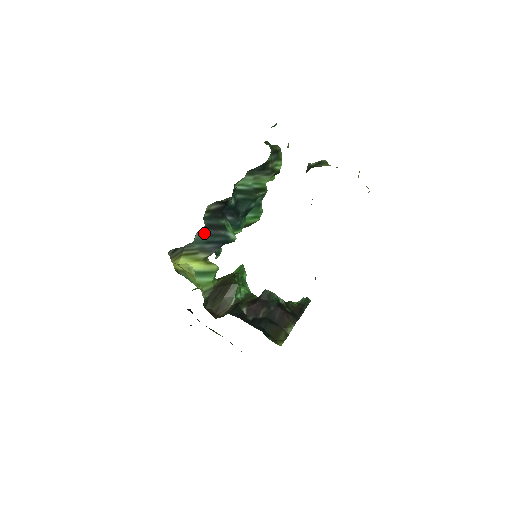
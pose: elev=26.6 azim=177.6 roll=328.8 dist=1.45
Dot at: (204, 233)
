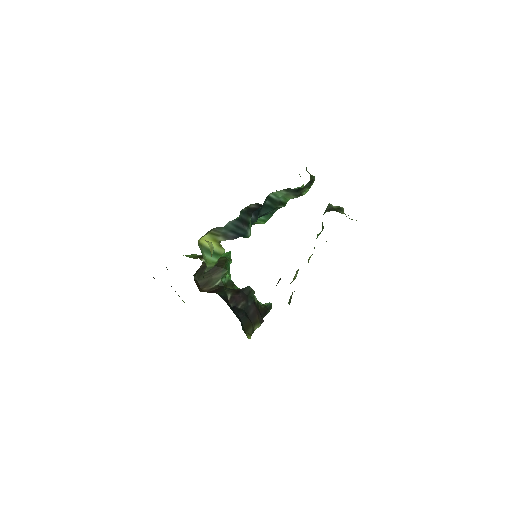
Dot at: (235, 223)
